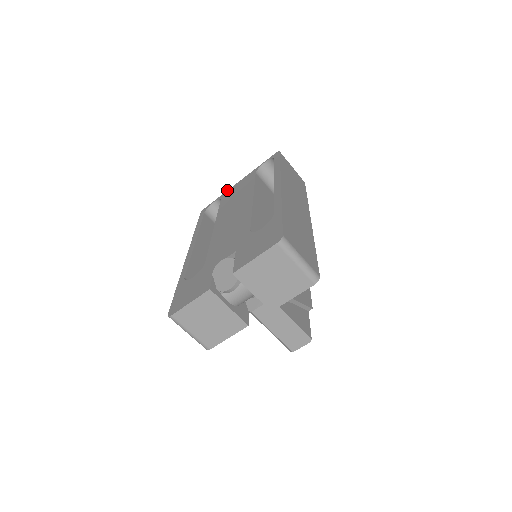
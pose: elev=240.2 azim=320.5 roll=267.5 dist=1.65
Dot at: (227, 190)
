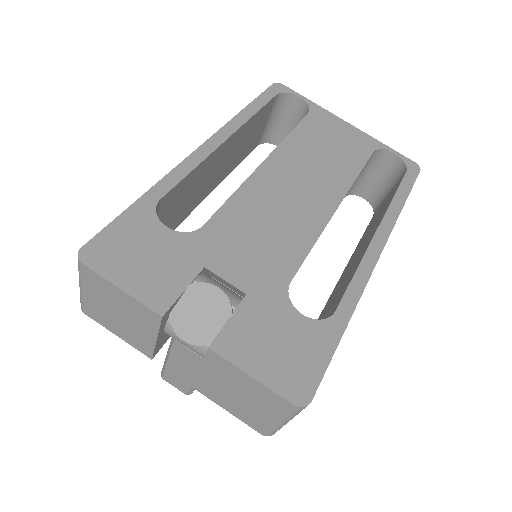
Dot at: occluded
